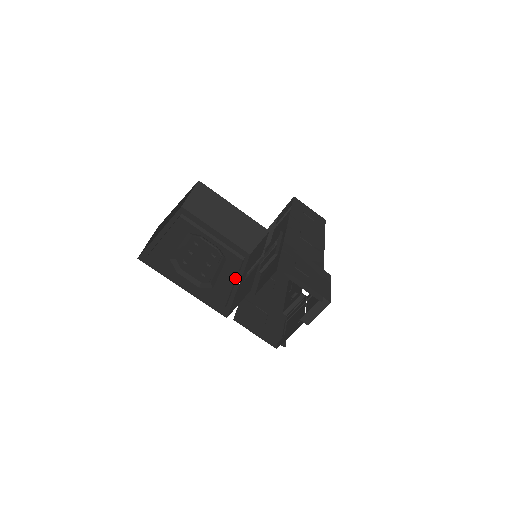
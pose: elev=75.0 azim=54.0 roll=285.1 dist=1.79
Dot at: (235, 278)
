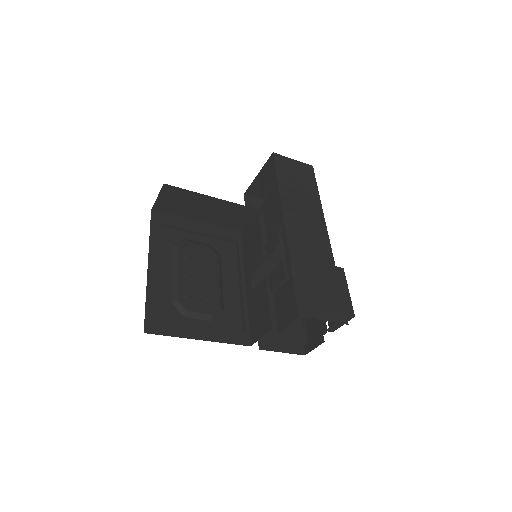
Dot at: (238, 278)
